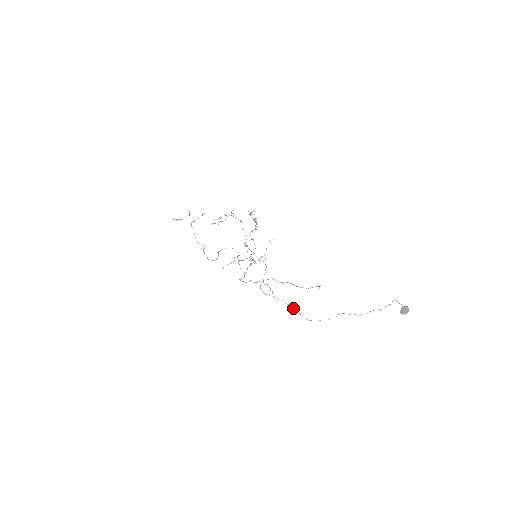
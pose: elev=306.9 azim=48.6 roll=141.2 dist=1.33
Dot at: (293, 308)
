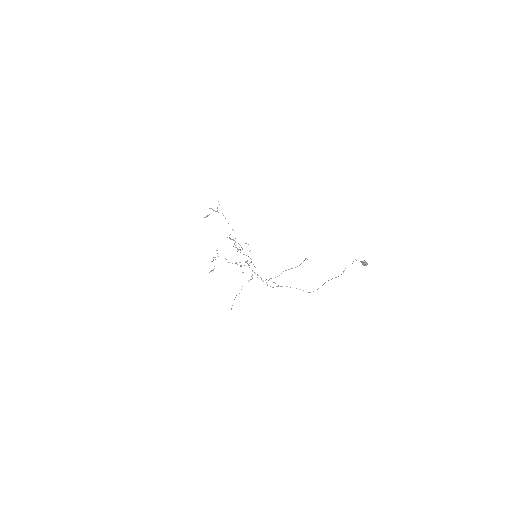
Dot at: occluded
